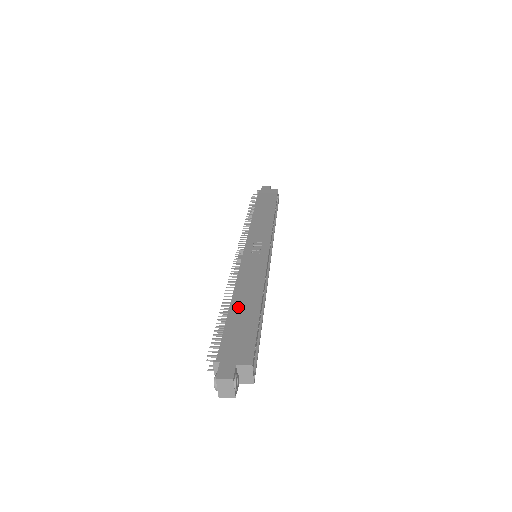
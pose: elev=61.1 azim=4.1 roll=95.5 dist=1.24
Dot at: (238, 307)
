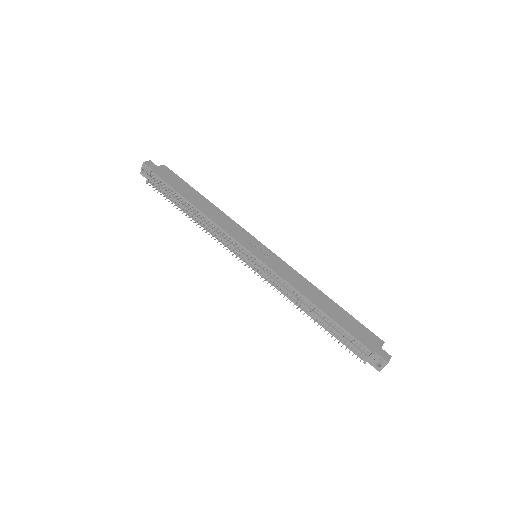
Dot at: (328, 310)
